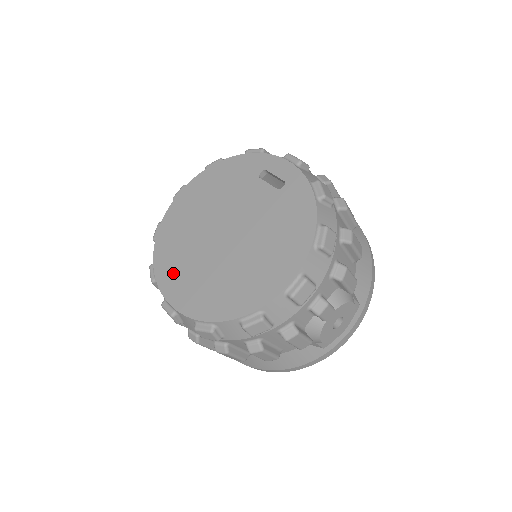
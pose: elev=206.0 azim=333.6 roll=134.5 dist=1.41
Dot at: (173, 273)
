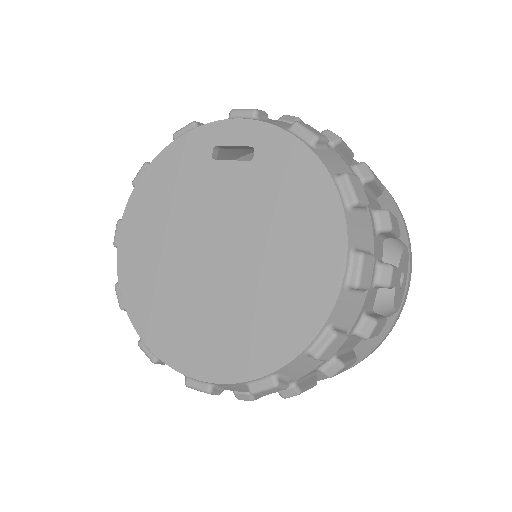
Dot at: (176, 338)
